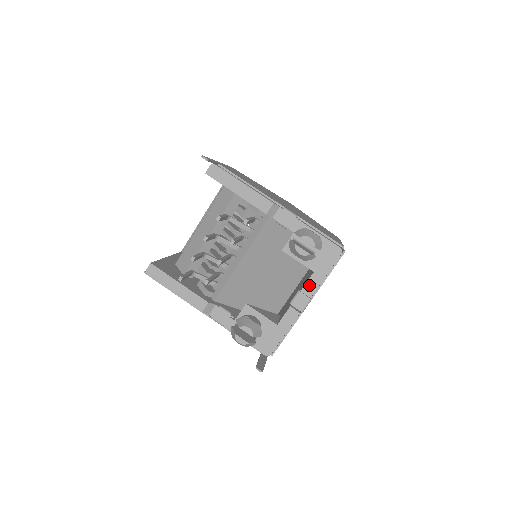
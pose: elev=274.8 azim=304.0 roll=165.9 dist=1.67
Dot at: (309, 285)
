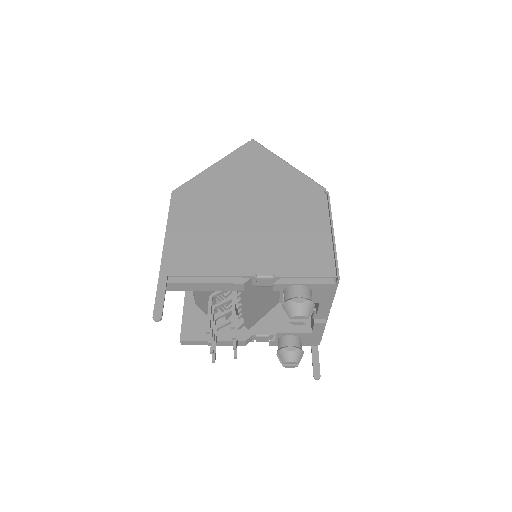
Dot at: (321, 310)
